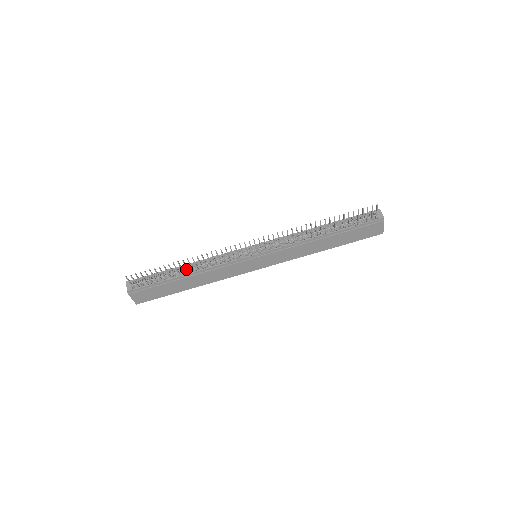
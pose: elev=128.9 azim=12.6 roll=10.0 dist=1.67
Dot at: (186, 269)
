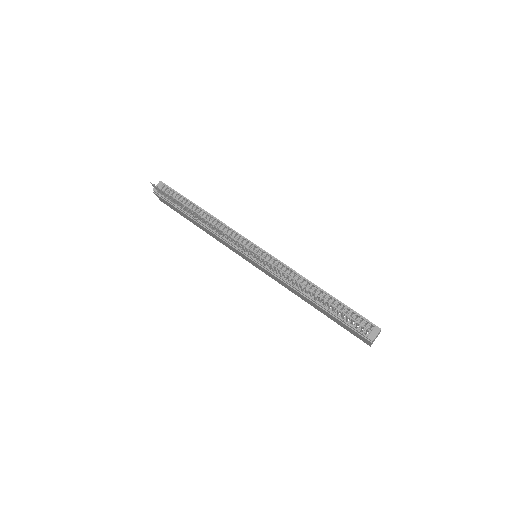
Dot at: (200, 214)
